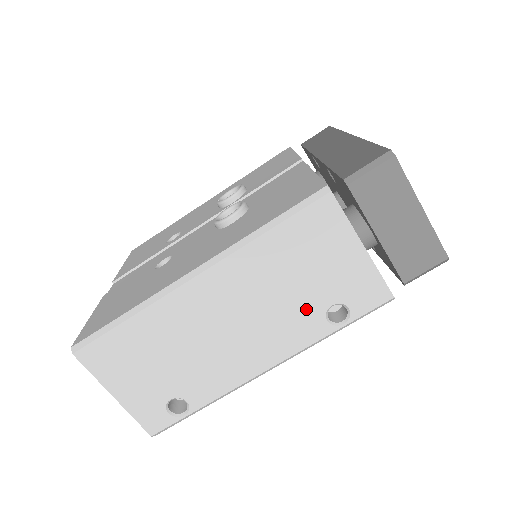
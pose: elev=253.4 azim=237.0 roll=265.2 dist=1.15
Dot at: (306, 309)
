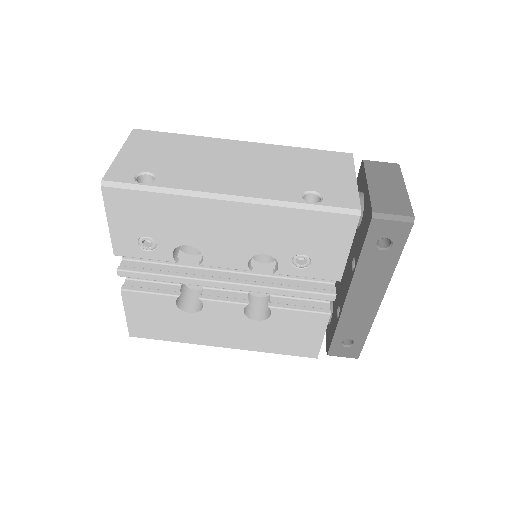
Dot at: (293, 183)
